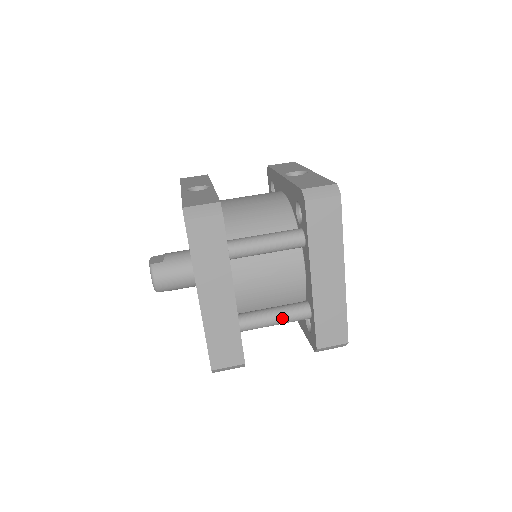
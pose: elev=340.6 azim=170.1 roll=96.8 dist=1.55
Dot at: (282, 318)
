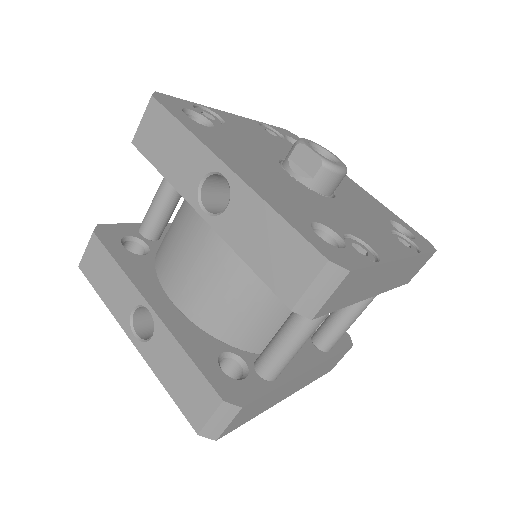
Dot at: (359, 315)
